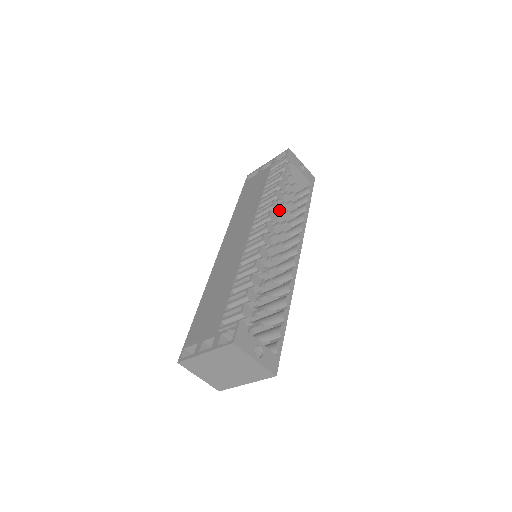
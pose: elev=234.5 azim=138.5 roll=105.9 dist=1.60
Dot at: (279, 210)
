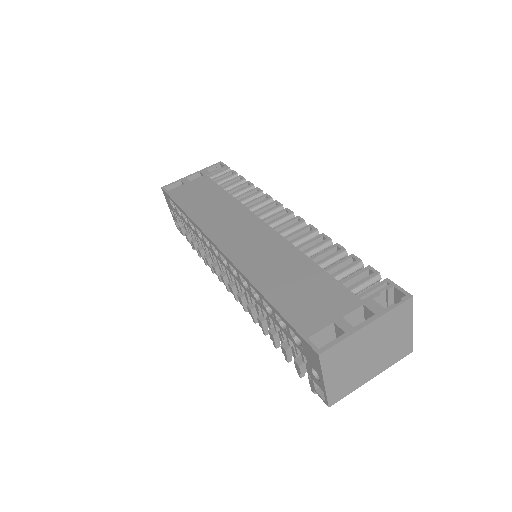
Dot at: occluded
